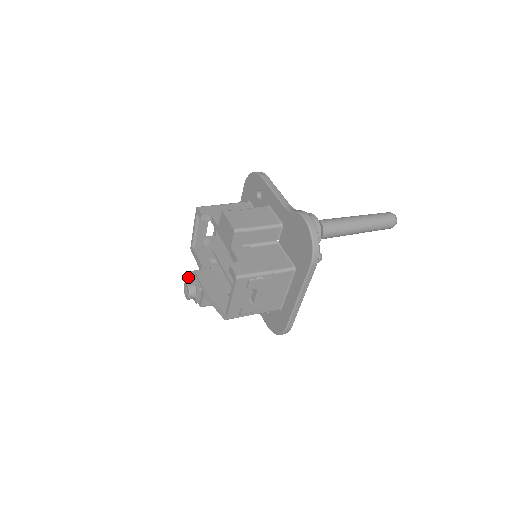
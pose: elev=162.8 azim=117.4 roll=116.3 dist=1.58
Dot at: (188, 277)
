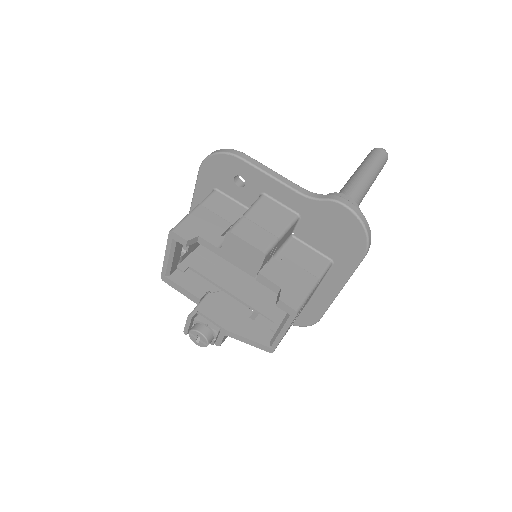
Dot at: (191, 321)
